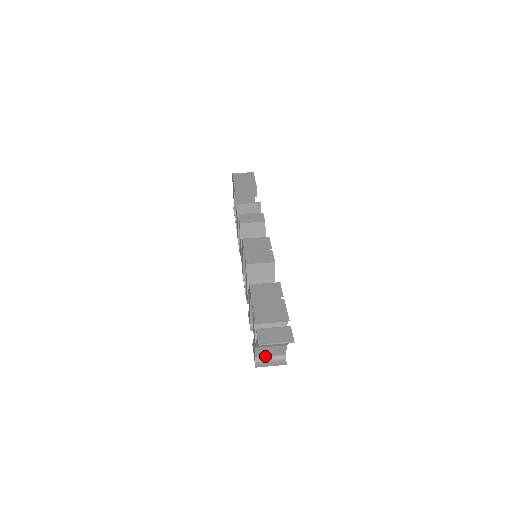
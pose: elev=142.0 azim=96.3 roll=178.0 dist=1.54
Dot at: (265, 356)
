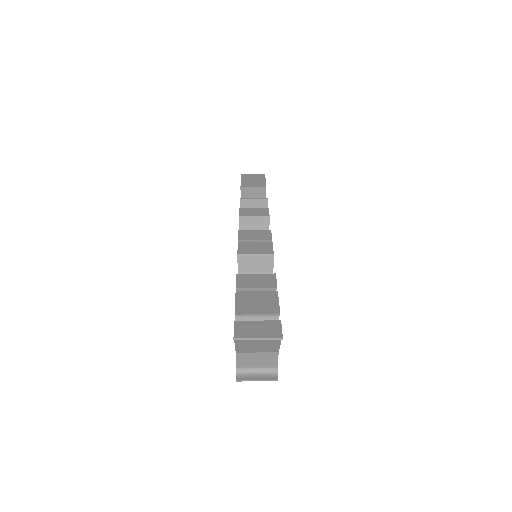
Dot at: (250, 367)
